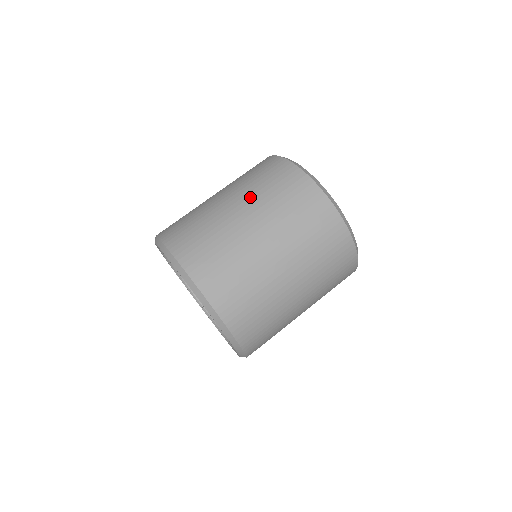
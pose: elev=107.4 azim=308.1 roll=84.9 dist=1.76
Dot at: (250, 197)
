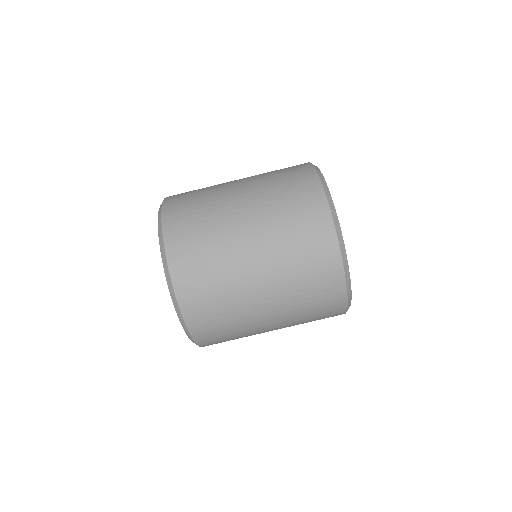
Dot at: (254, 176)
